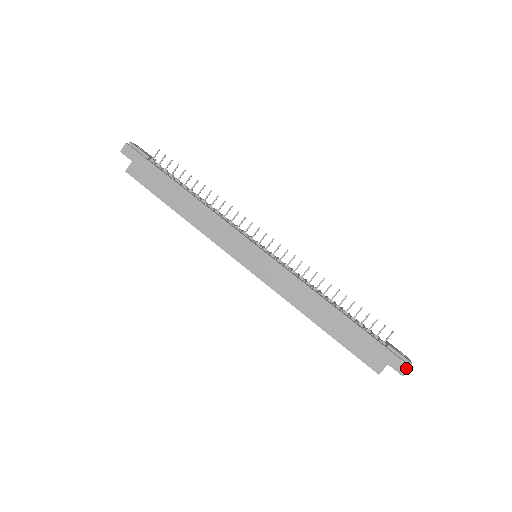
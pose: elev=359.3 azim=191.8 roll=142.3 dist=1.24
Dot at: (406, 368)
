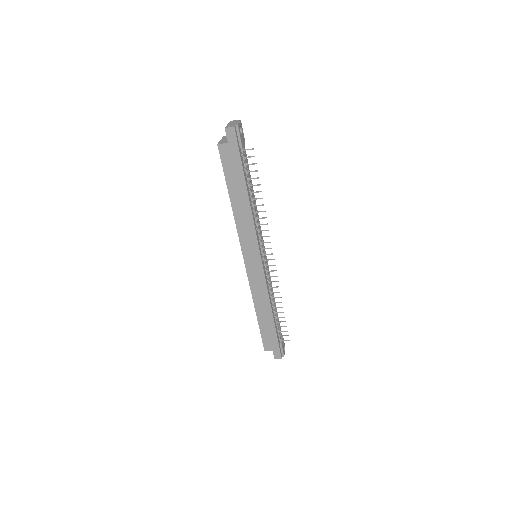
Dot at: (279, 358)
